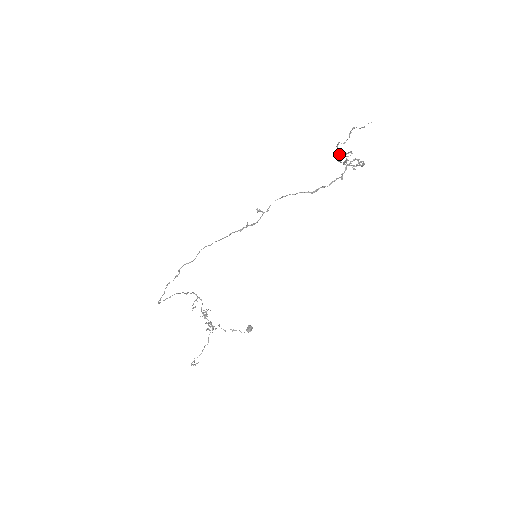
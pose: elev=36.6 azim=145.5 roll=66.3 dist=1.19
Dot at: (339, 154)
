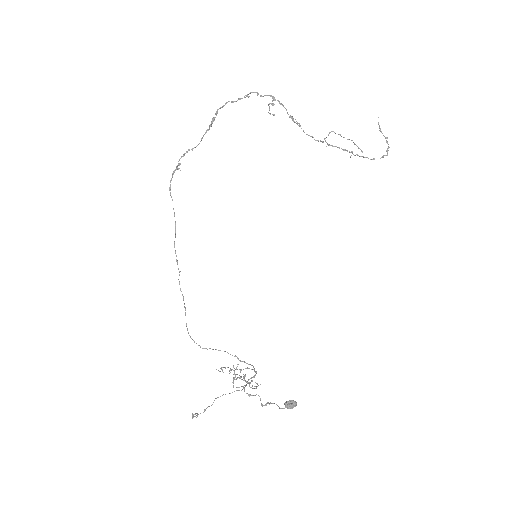
Dot at: occluded
